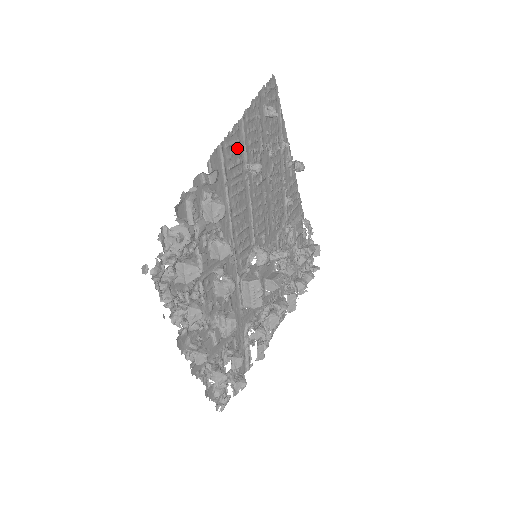
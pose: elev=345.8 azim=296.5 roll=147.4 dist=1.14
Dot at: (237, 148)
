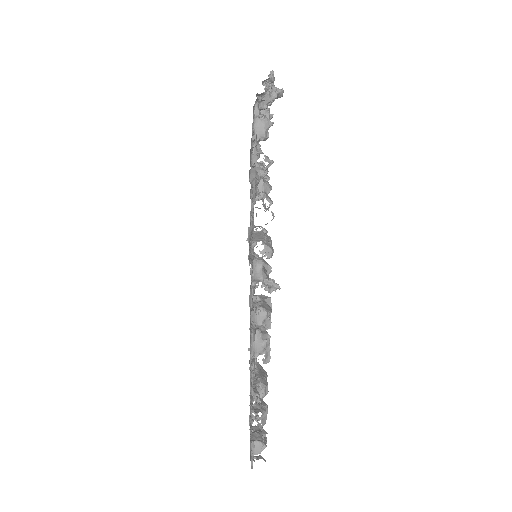
Dot at: occluded
